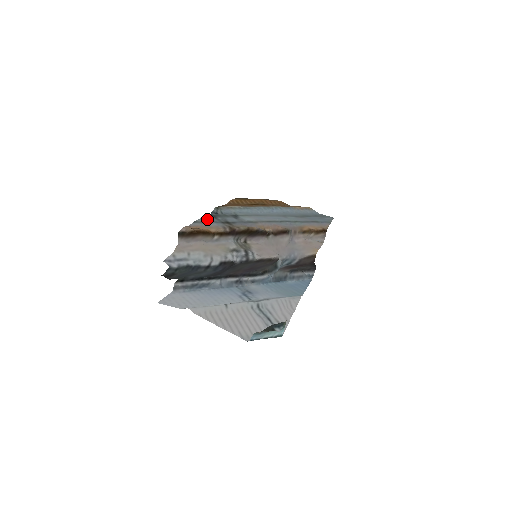
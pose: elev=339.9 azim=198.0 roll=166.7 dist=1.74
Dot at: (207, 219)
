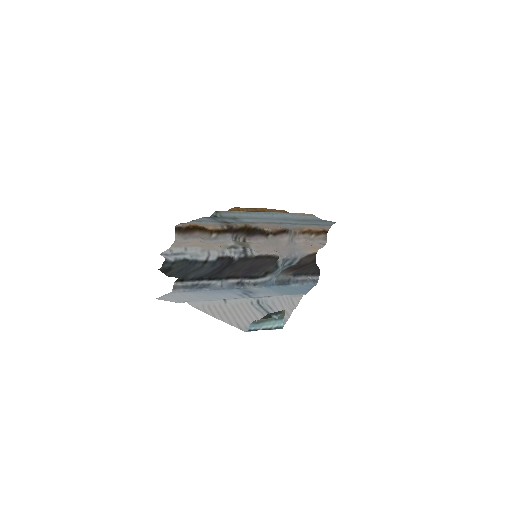
Dot at: (205, 219)
